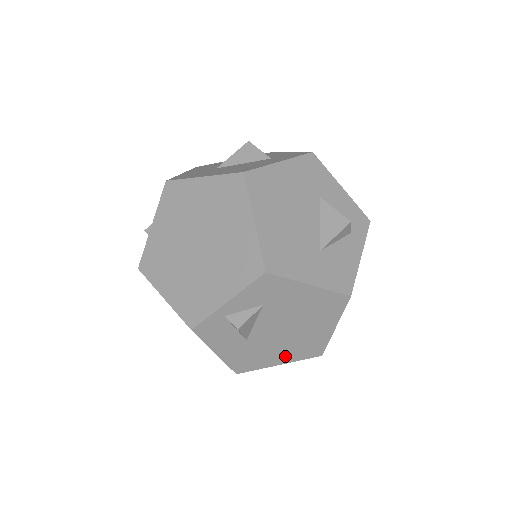
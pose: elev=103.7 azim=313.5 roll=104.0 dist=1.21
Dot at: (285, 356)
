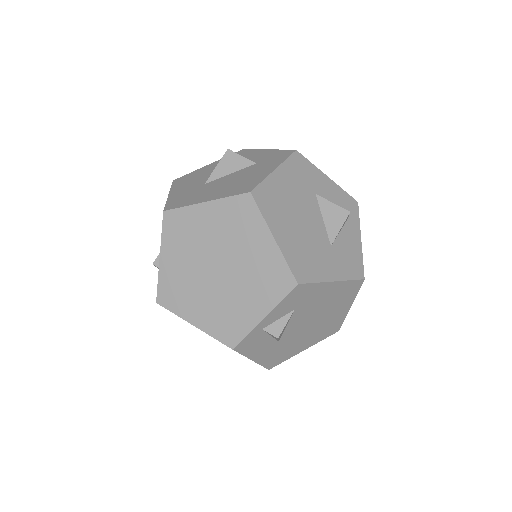
Dot at: (309, 342)
